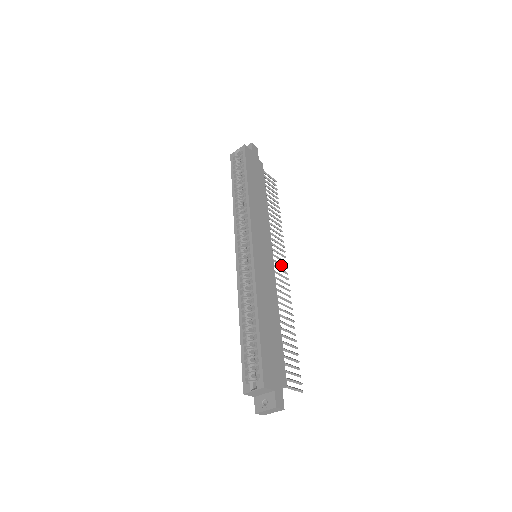
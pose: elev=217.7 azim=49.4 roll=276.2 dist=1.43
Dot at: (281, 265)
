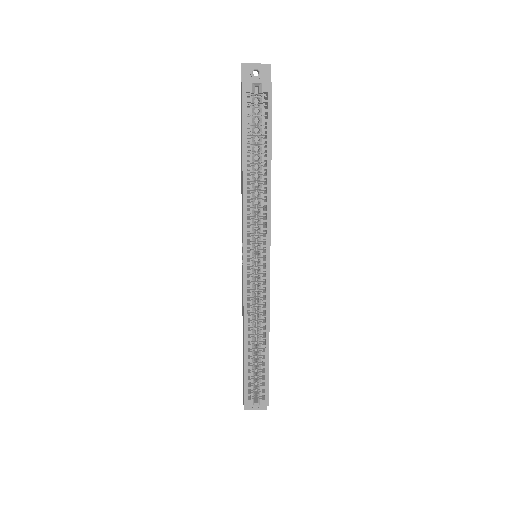
Dot at: occluded
